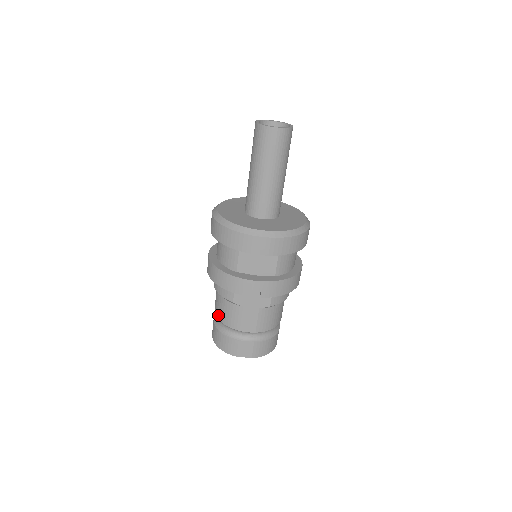
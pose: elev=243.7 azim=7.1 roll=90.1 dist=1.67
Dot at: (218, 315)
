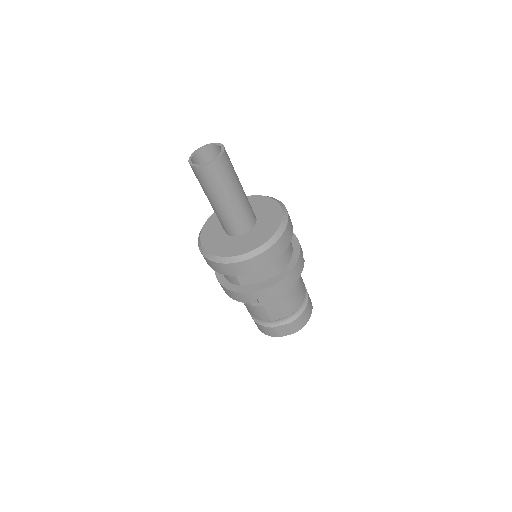
Dot at: (249, 312)
